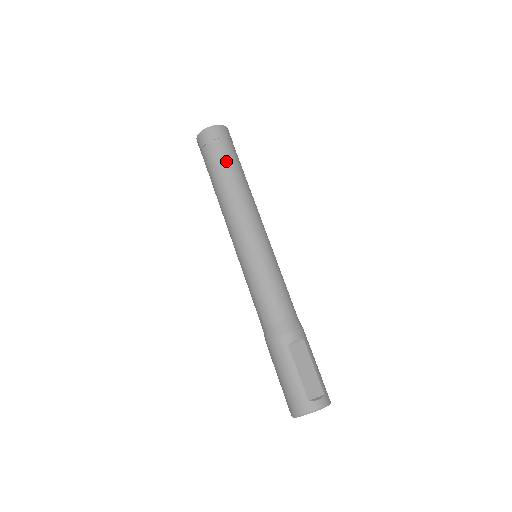
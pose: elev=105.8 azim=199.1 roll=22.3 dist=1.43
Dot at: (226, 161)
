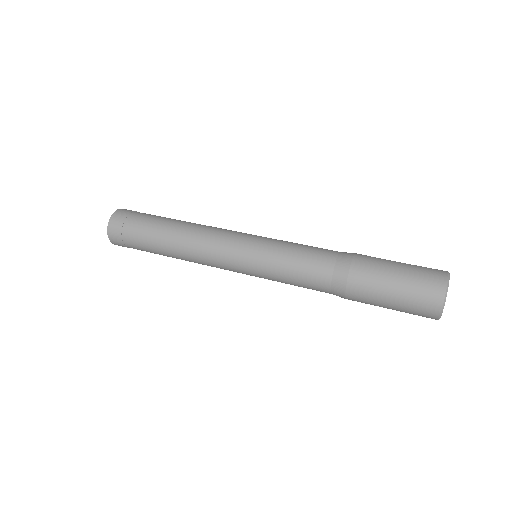
Dot at: occluded
